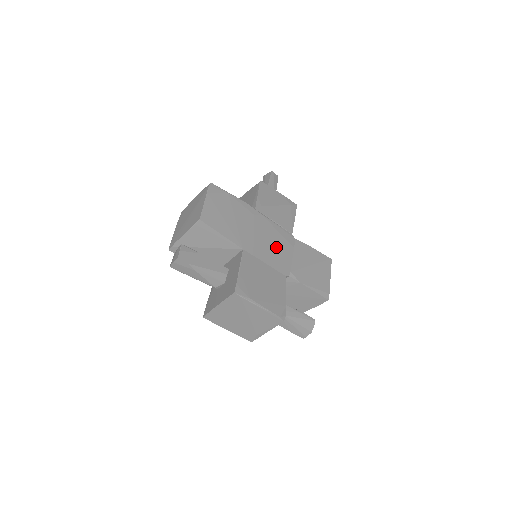
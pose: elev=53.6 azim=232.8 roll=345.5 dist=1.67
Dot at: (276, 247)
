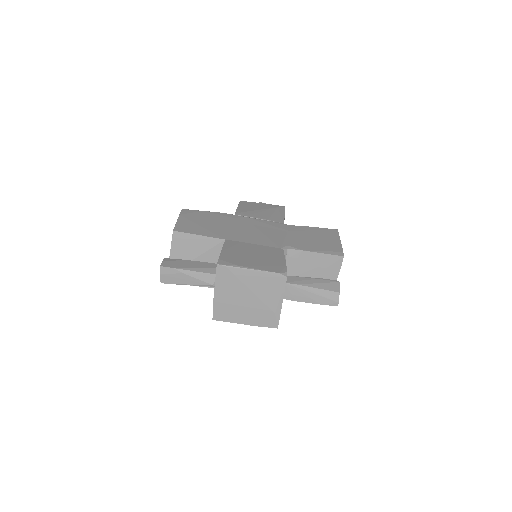
Dot at: (265, 233)
